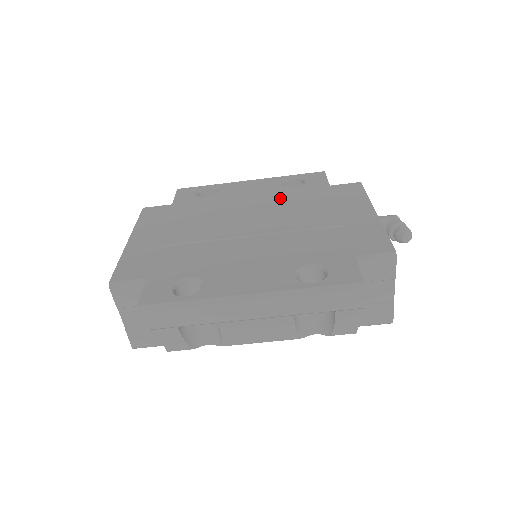
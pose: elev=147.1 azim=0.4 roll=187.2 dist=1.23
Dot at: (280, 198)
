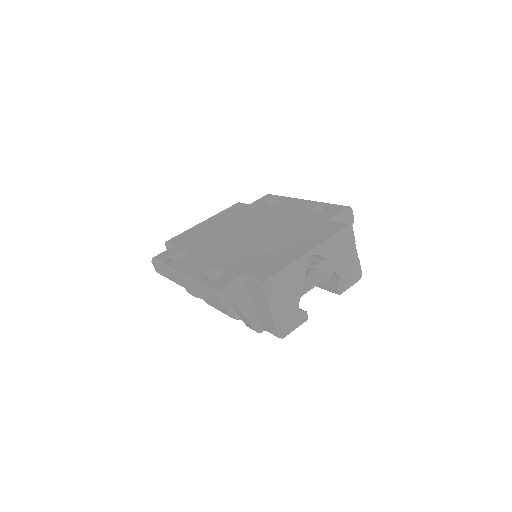
Dot at: (292, 220)
